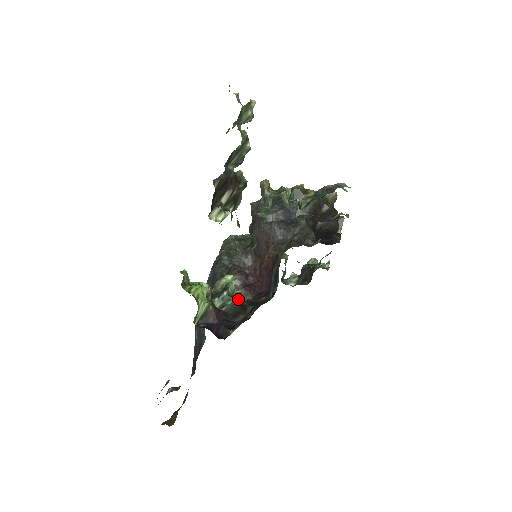
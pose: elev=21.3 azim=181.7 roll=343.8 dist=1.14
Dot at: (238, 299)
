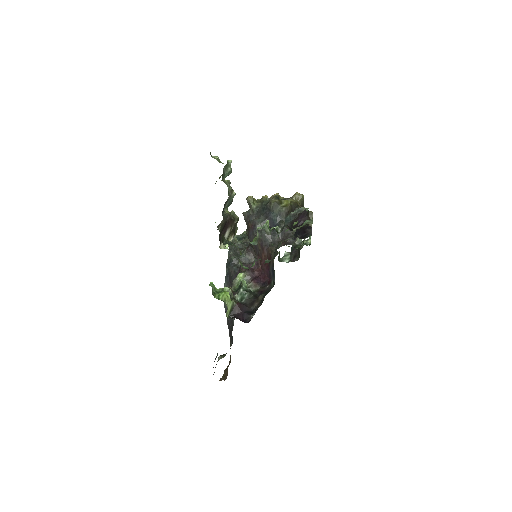
Dot at: (251, 291)
